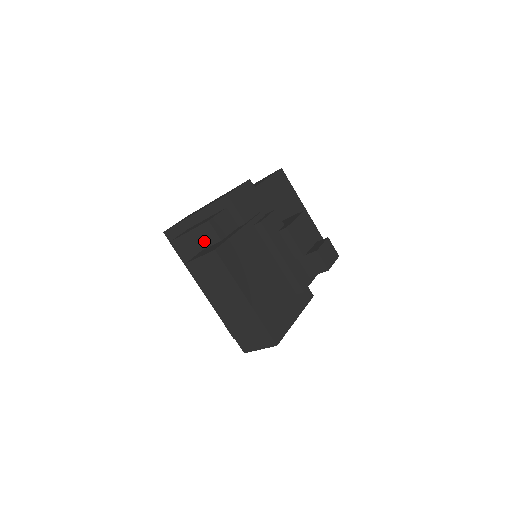
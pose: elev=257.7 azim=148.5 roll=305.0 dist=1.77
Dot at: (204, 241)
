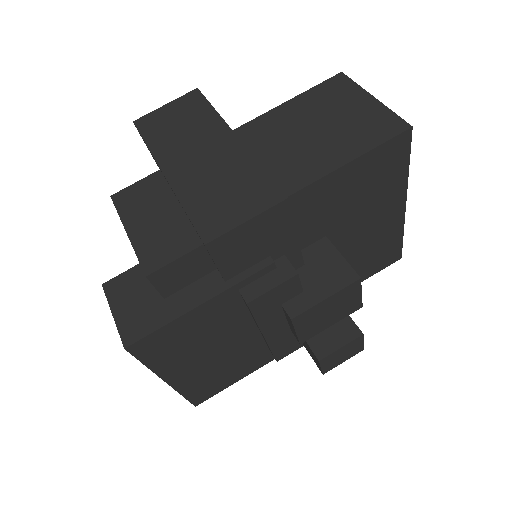
Dot at: occluded
